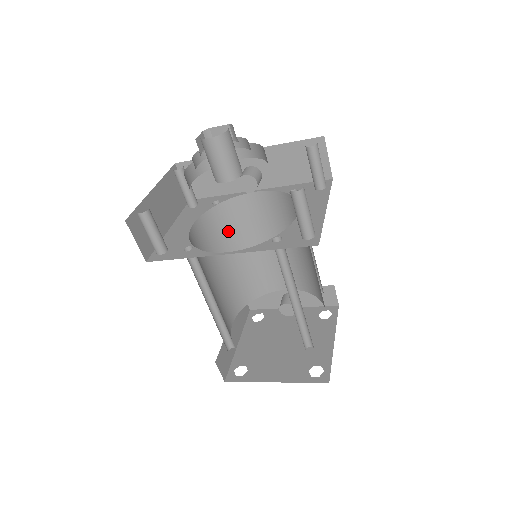
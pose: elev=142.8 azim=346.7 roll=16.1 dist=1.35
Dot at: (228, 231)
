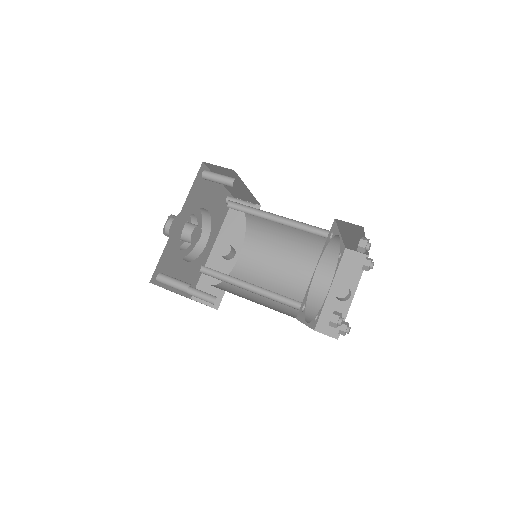
Dot at: occluded
